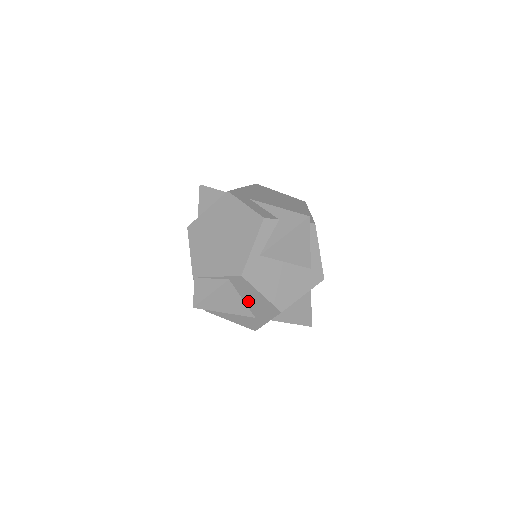
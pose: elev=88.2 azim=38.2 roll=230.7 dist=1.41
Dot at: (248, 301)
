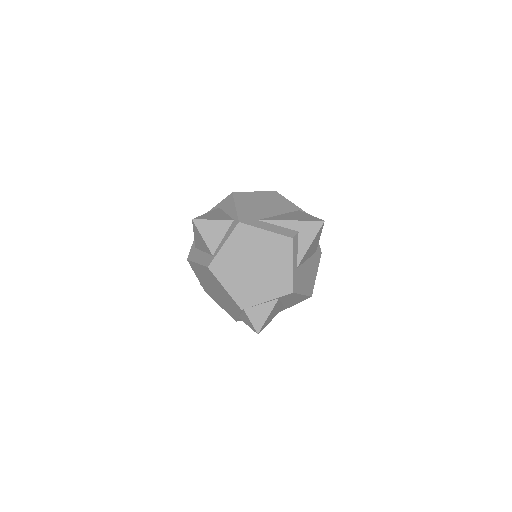
Dot at: (286, 302)
